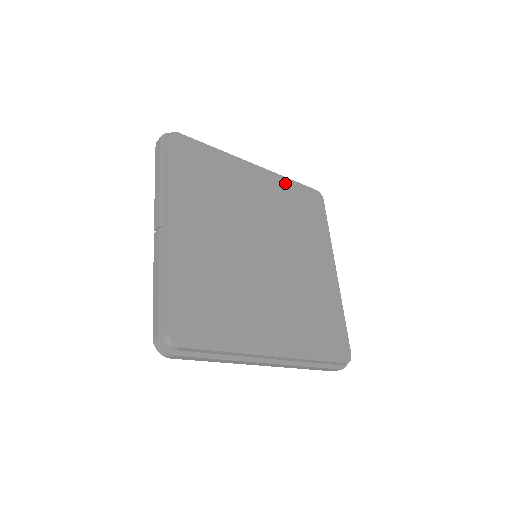
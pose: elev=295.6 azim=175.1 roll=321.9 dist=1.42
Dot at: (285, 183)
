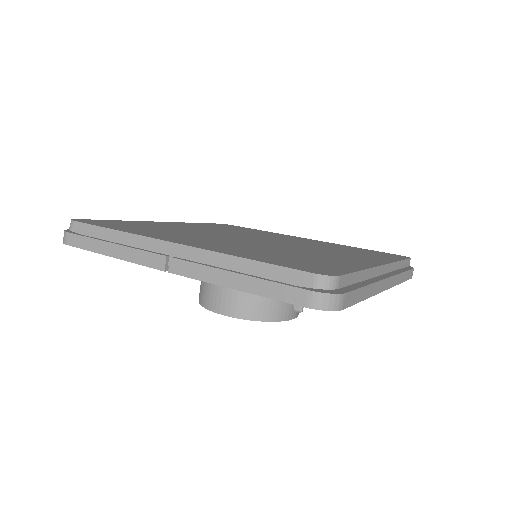
Dot at: (197, 224)
